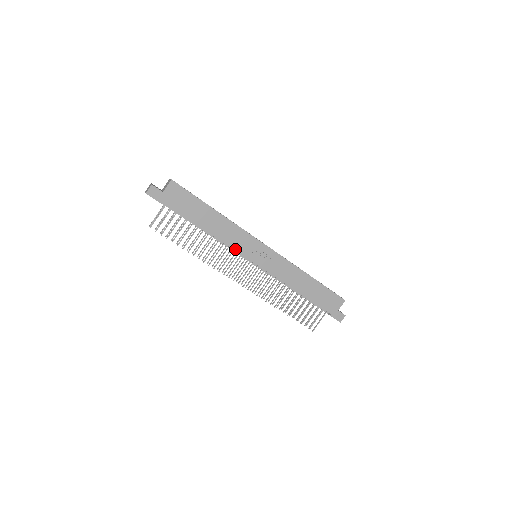
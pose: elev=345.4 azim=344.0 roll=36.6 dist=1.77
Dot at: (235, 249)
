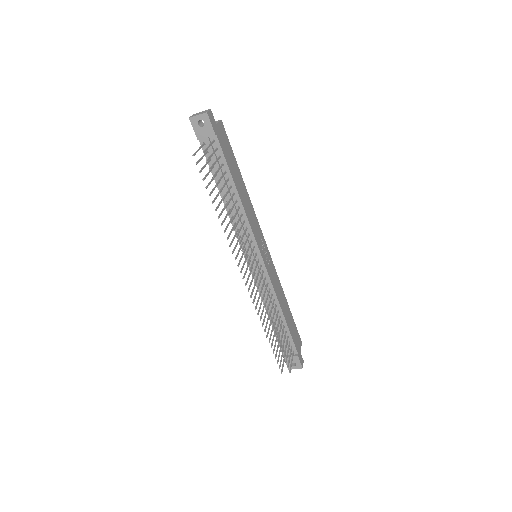
Dot at: (253, 232)
